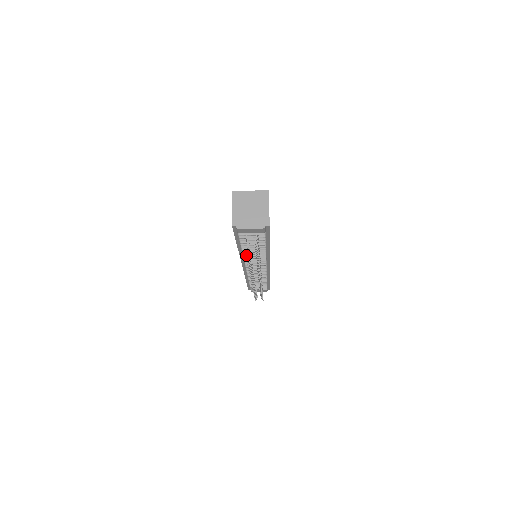
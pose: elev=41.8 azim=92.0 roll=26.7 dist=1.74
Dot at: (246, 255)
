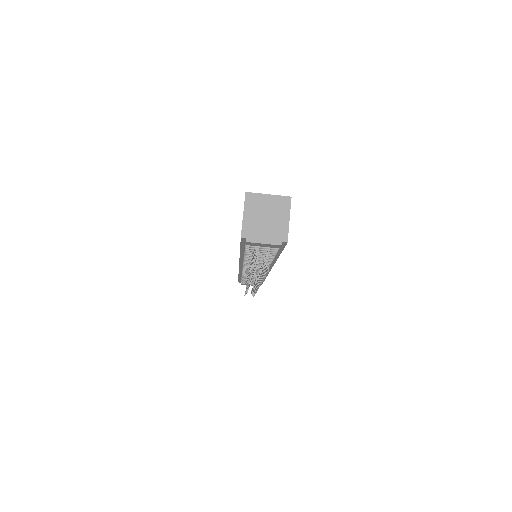
Dot at: occluded
